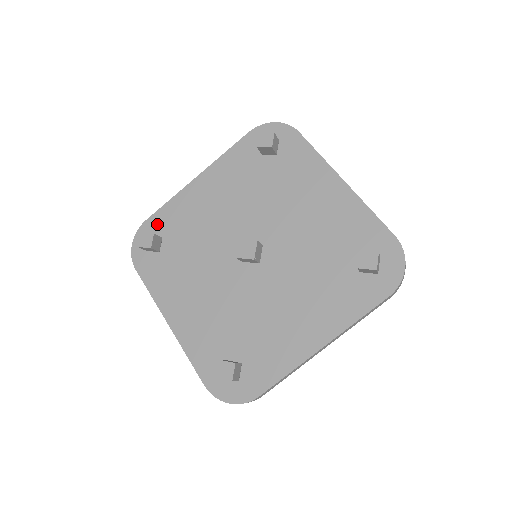
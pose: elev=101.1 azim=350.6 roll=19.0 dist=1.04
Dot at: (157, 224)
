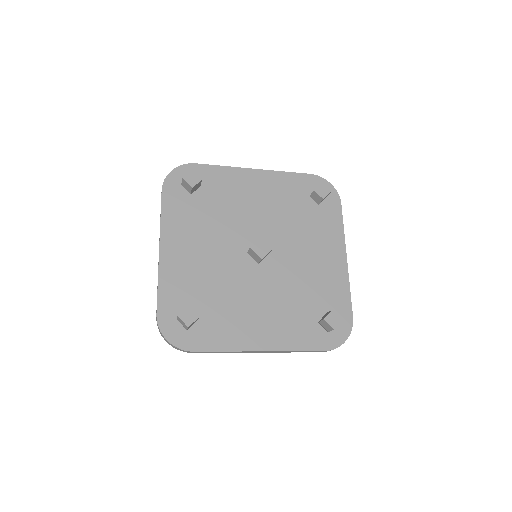
Dot at: (203, 174)
